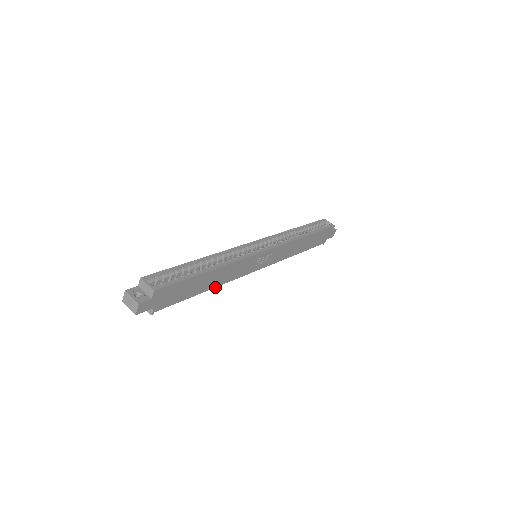
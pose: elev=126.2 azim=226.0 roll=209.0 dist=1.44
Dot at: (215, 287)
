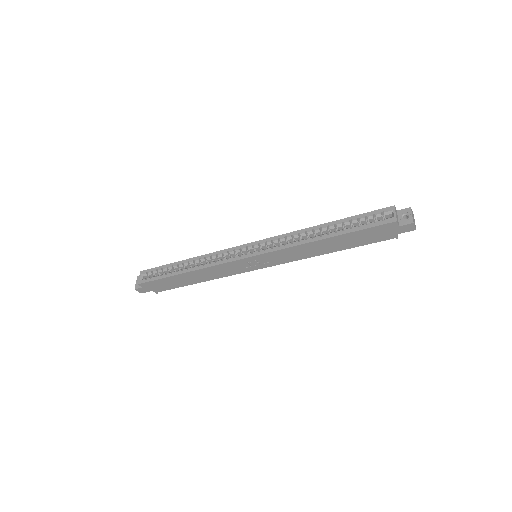
Dot at: (208, 280)
